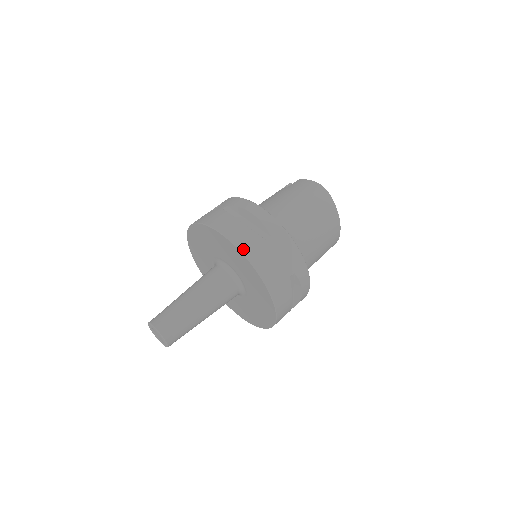
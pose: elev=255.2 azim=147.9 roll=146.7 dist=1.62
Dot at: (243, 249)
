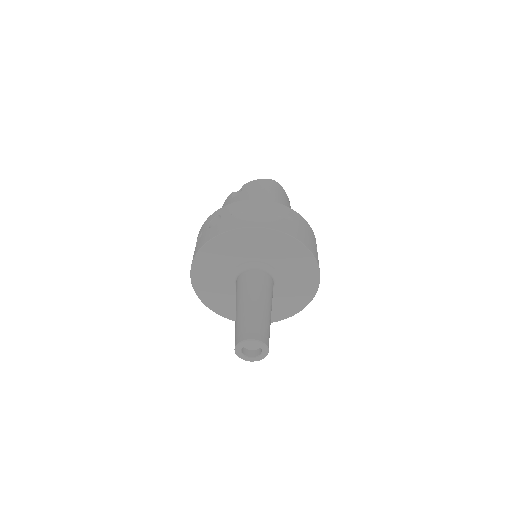
Dot at: (287, 232)
